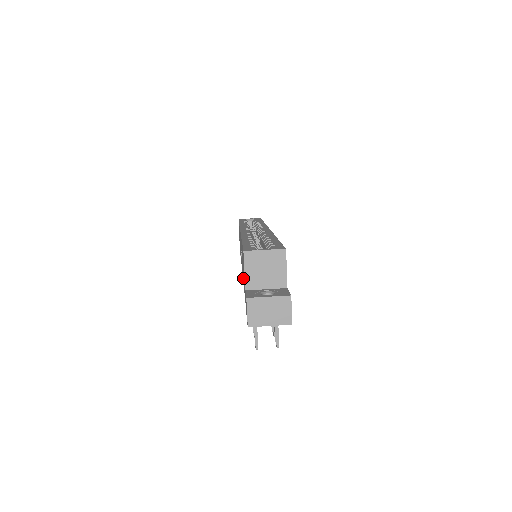
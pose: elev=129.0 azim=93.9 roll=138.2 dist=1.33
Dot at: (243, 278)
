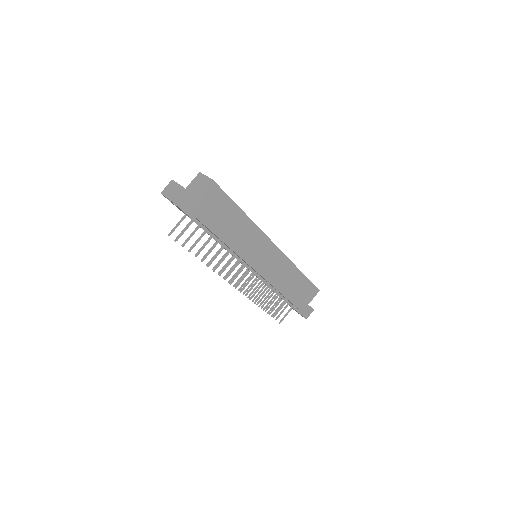
Dot at: occluded
